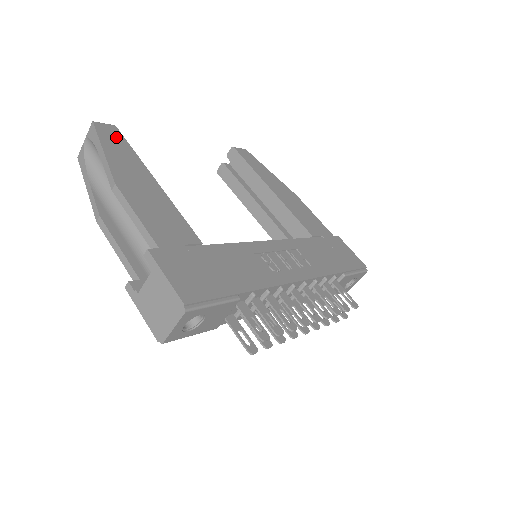
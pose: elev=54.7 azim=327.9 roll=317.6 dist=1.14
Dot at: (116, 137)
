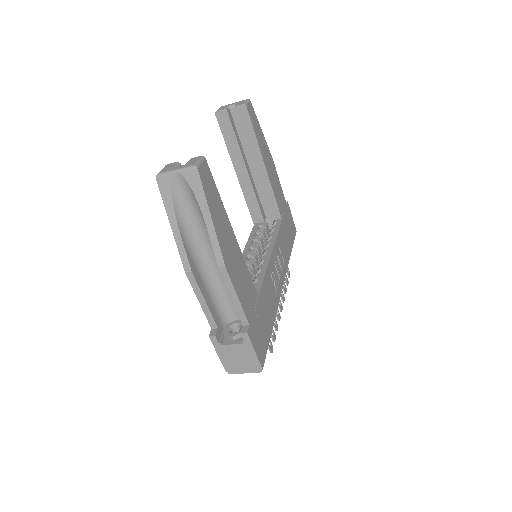
Dot at: (210, 183)
